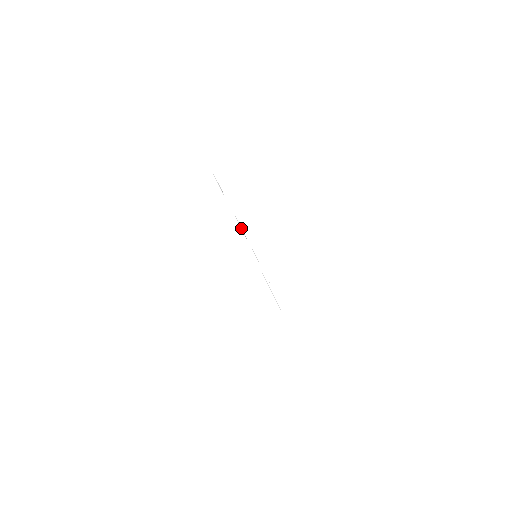
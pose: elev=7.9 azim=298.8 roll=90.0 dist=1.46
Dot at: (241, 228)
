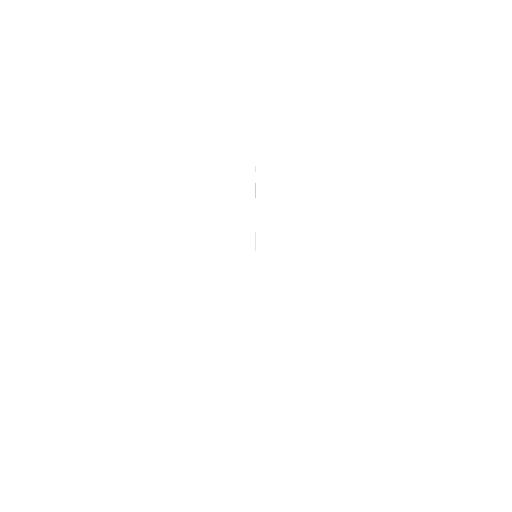
Dot at: (255, 218)
